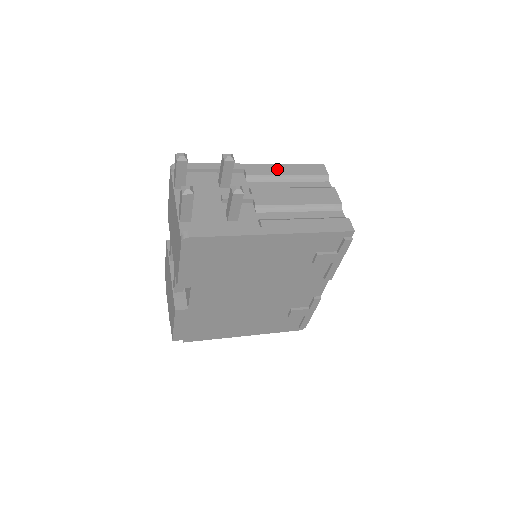
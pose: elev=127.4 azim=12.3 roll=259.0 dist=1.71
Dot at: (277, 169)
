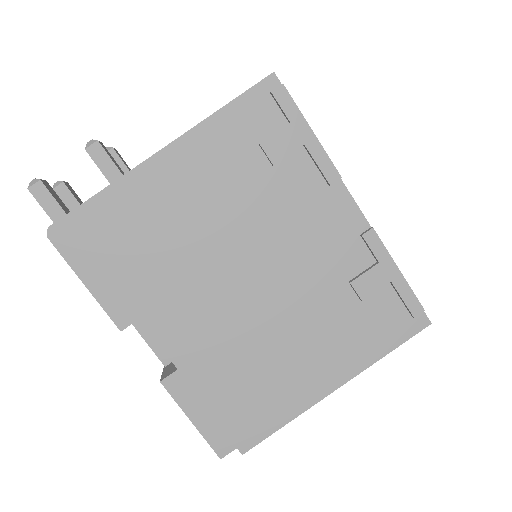
Dot at: occluded
